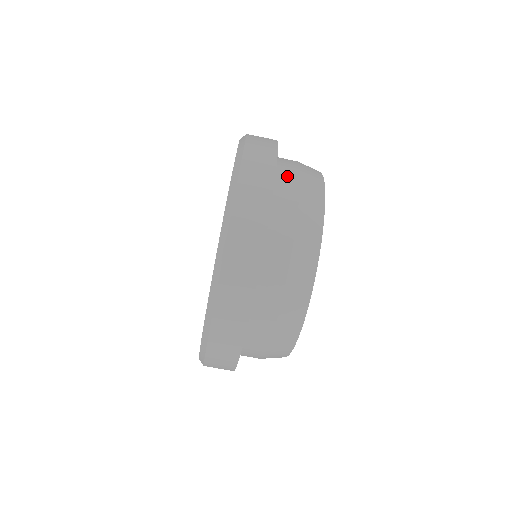
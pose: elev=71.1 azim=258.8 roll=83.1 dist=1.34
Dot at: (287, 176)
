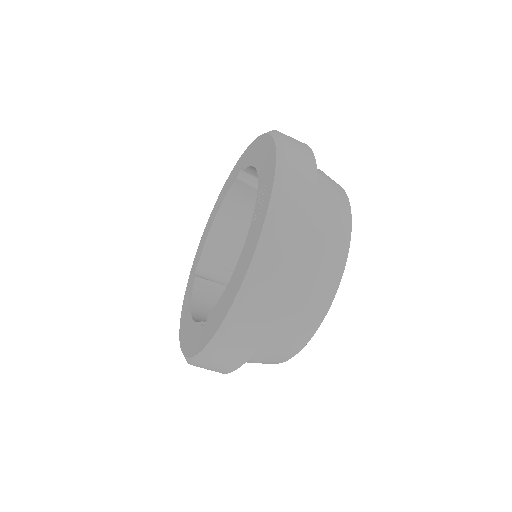
Dot at: (310, 255)
